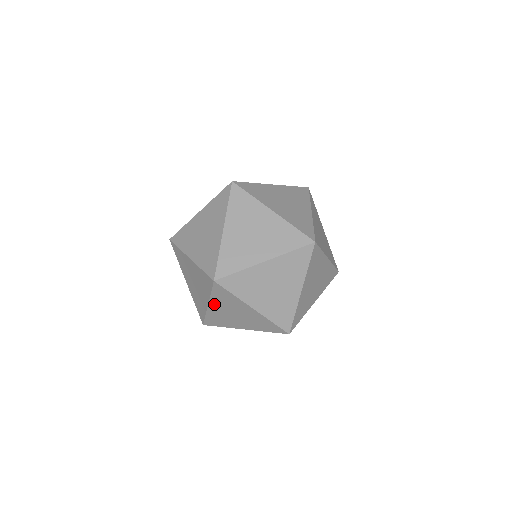
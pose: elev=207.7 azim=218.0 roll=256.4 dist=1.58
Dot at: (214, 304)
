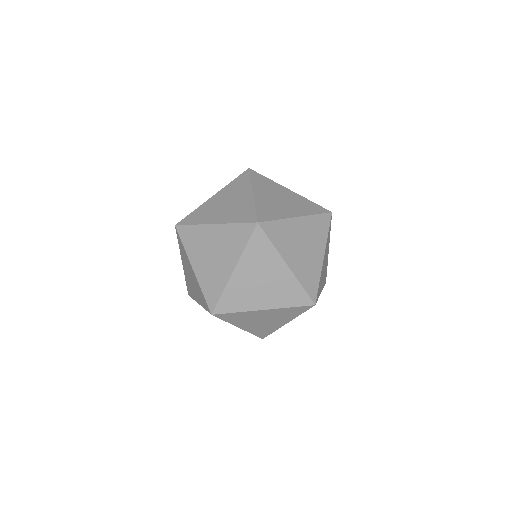
Dot at: (220, 194)
